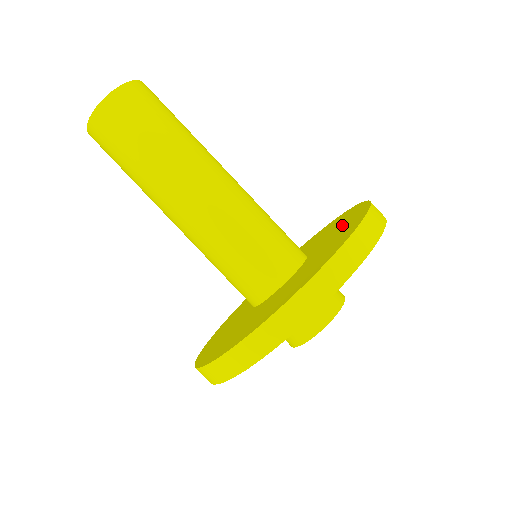
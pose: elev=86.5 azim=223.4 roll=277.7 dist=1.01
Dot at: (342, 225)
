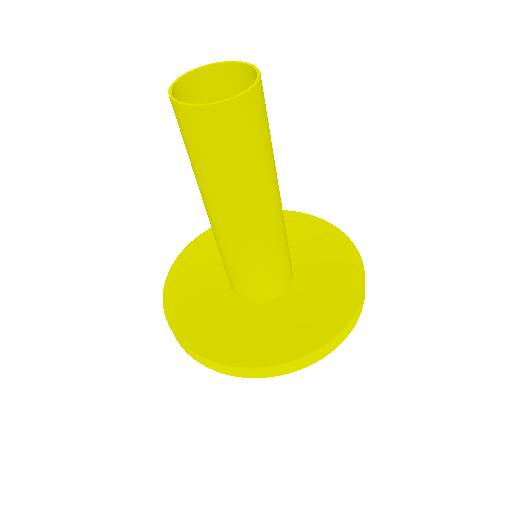
Dot at: (333, 281)
